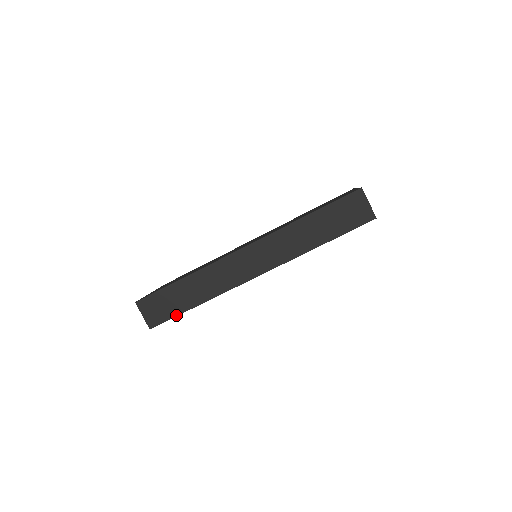
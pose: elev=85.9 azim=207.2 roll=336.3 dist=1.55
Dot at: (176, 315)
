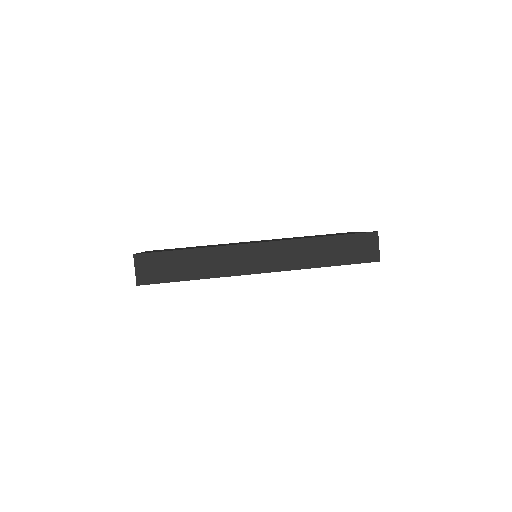
Dot at: (170, 281)
